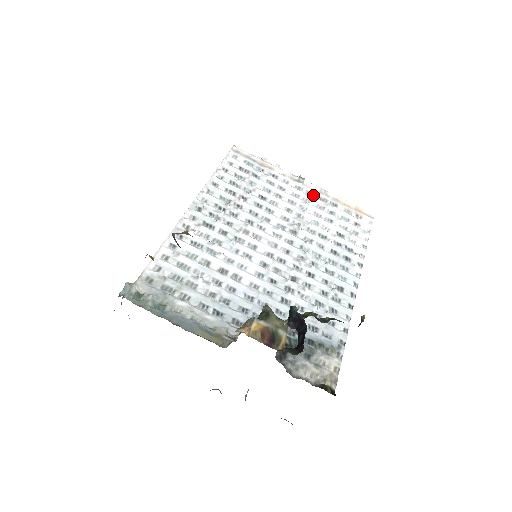
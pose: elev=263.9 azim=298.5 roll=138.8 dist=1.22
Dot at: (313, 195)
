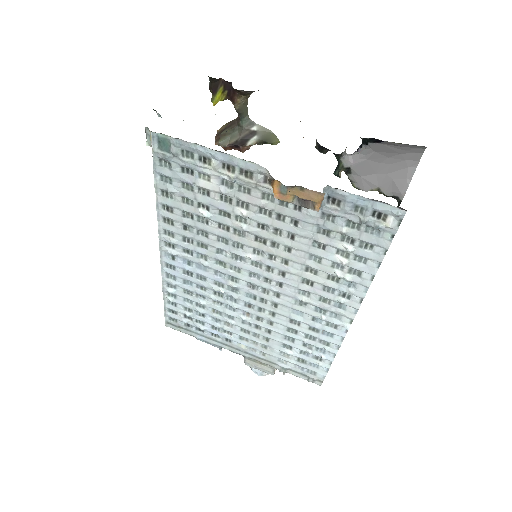
Dot at: occluded
